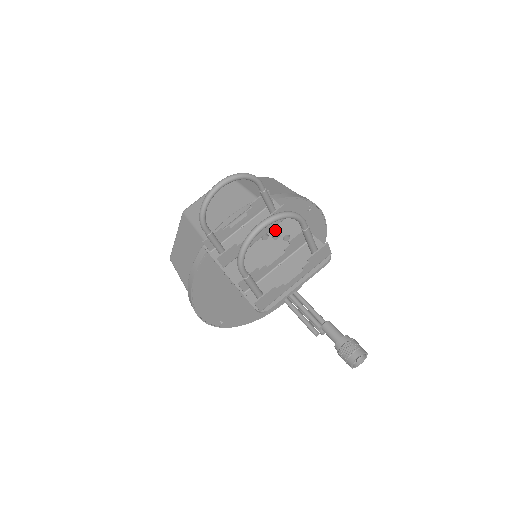
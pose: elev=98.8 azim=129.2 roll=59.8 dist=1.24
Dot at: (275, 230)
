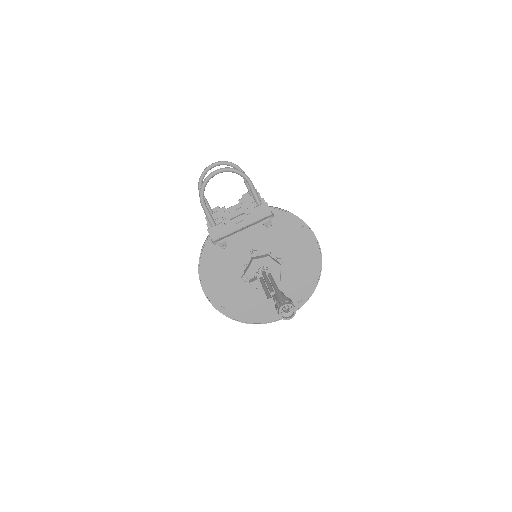
Dot at: occluded
